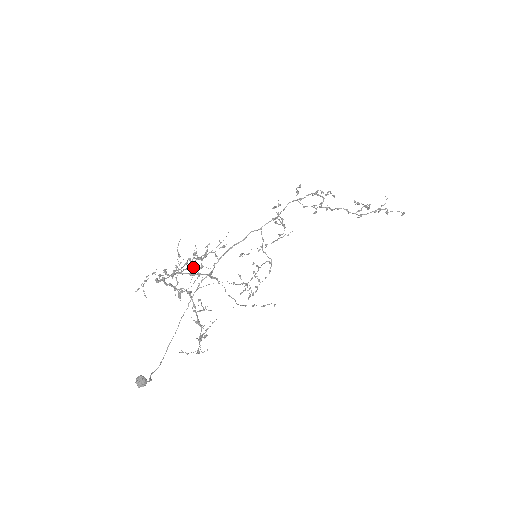
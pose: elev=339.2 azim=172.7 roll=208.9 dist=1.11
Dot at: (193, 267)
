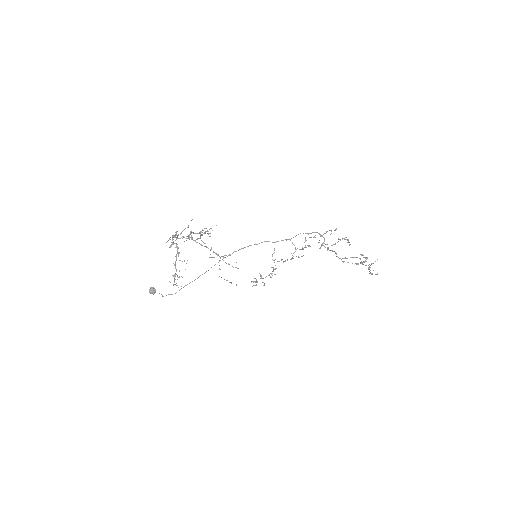
Dot at: (201, 240)
